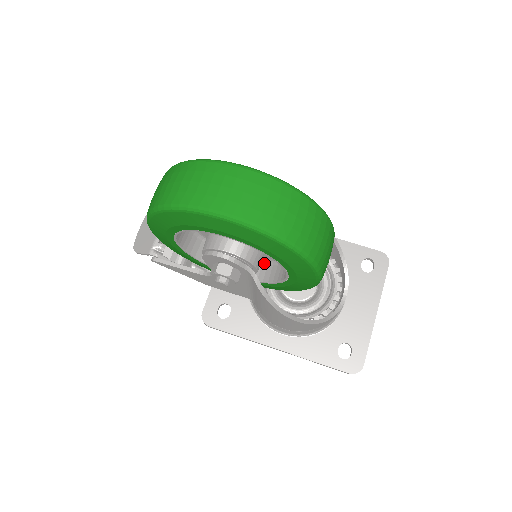
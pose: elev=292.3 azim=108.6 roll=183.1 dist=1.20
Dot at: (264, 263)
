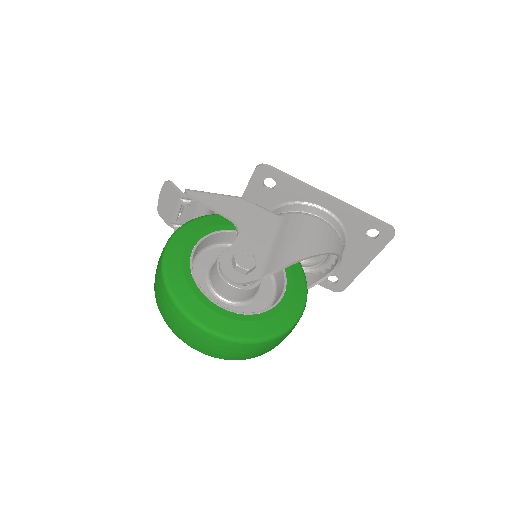
Dot at: occluded
